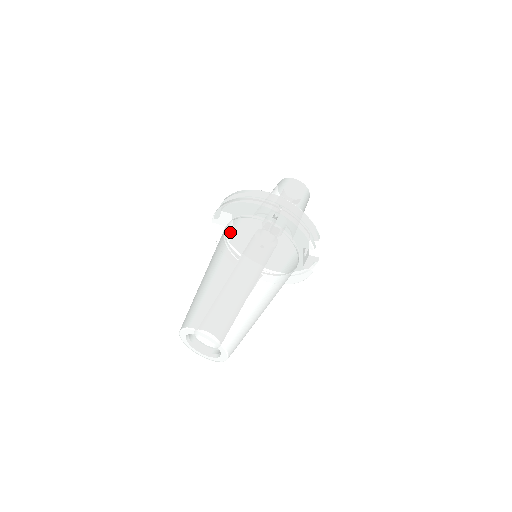
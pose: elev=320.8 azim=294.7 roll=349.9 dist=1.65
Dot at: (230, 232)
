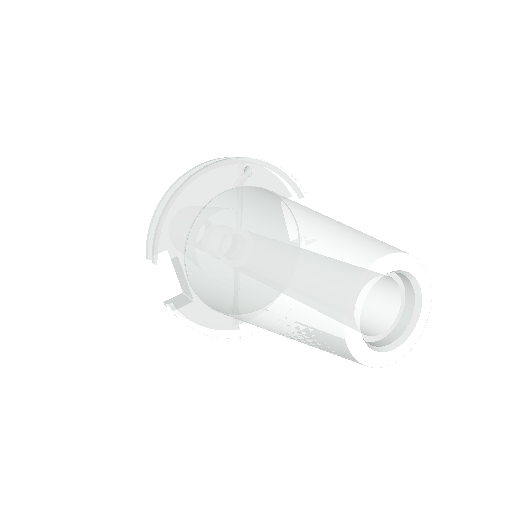
Dot at: (214, 220)
